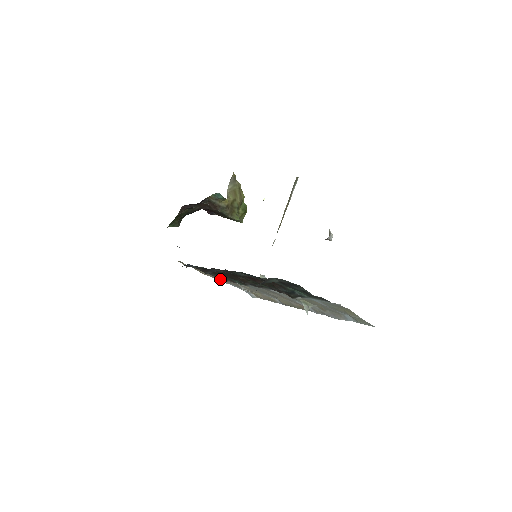
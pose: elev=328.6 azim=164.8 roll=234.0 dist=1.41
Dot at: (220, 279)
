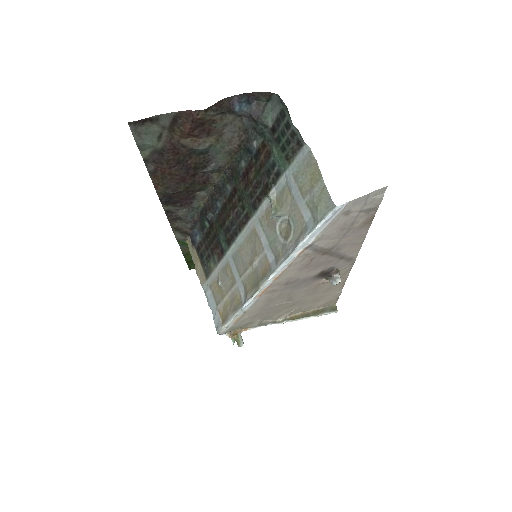
Dot at: (206, 280)
